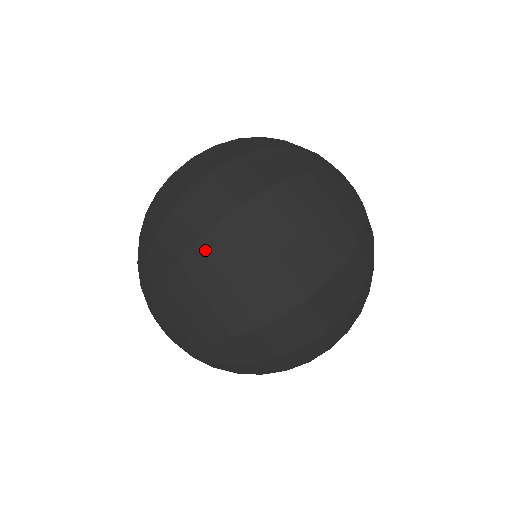
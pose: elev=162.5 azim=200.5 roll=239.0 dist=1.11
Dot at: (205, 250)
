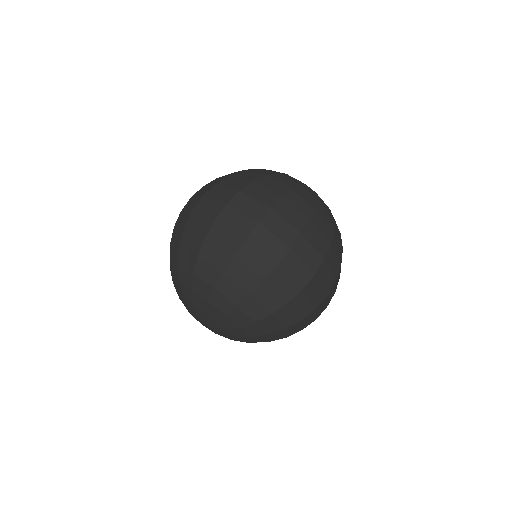
Dot at: (176, 226)
